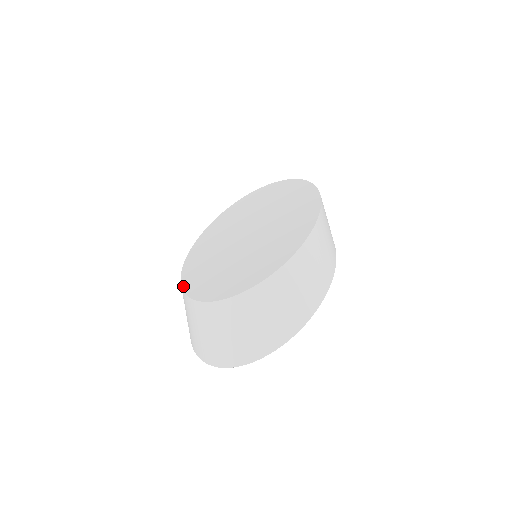
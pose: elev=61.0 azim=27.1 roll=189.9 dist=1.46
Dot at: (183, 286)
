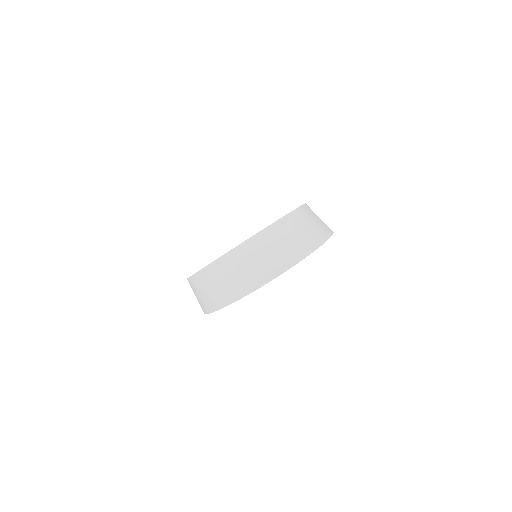
Dot at: (196, 272)
